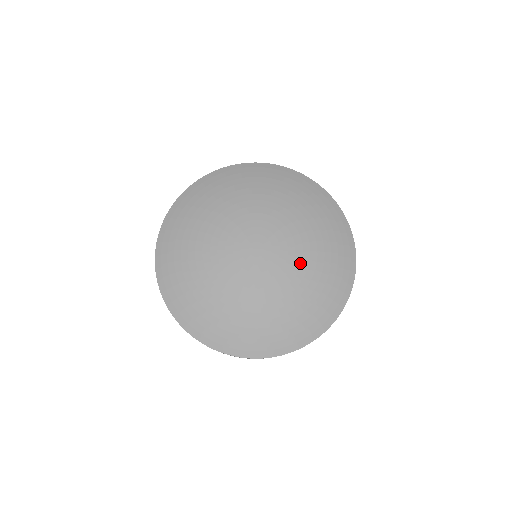
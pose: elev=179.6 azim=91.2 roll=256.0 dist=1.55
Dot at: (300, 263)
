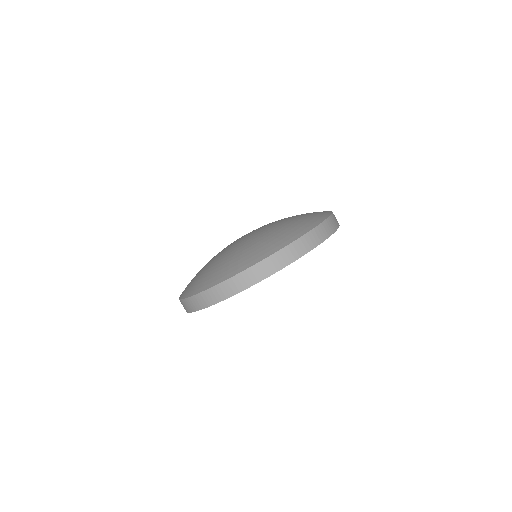
Dot at: (274, 224)
